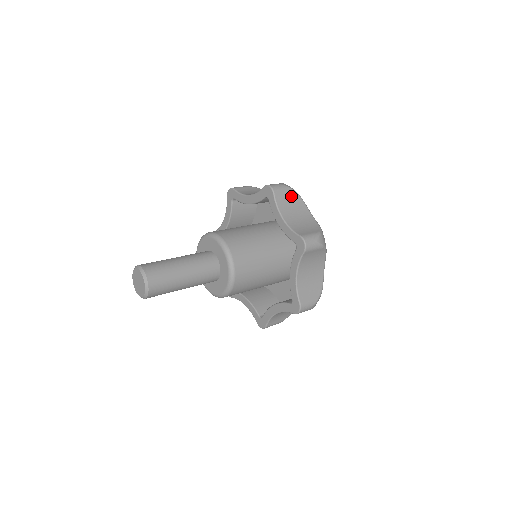
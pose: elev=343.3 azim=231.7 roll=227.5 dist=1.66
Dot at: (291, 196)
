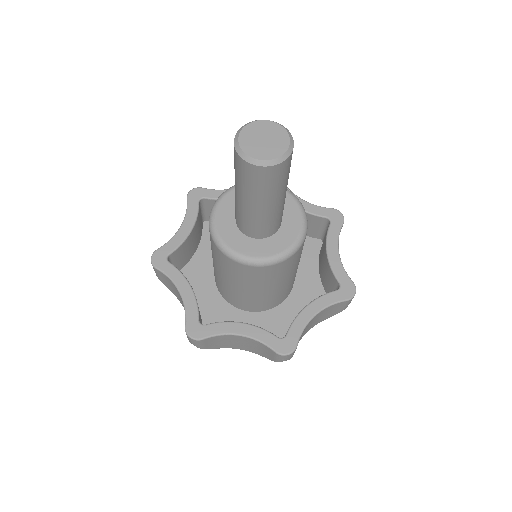
Dot at: occluded
